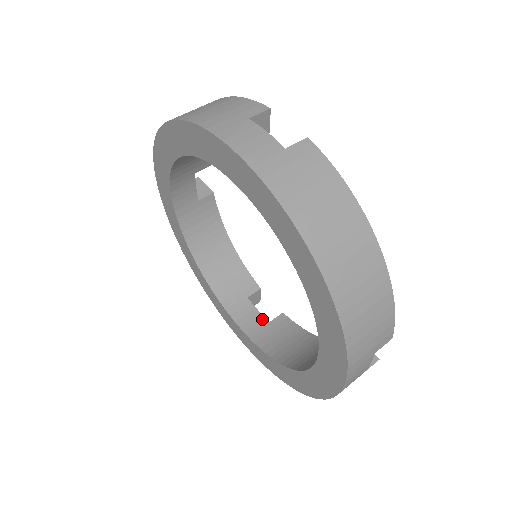
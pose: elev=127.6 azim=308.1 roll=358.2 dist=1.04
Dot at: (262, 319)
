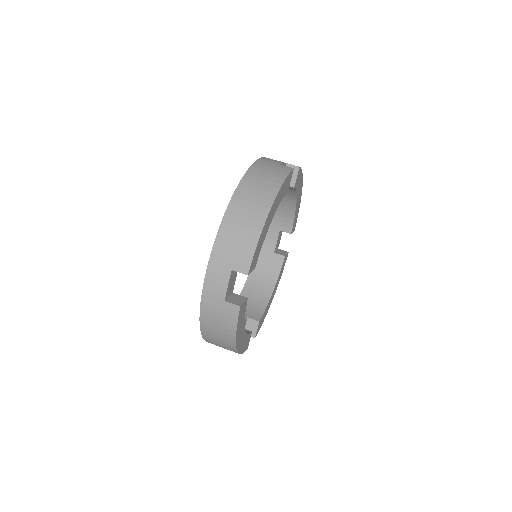
Dot at: occluded
